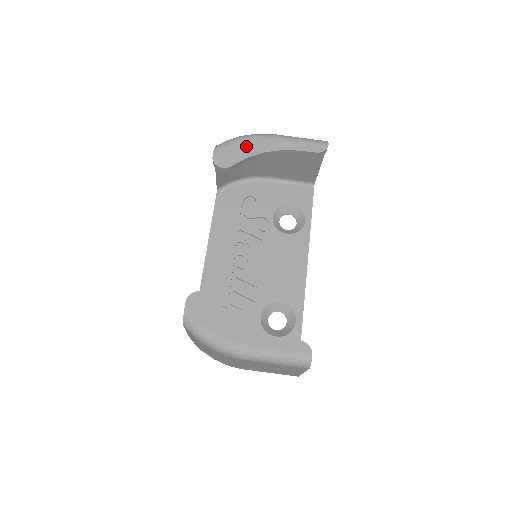
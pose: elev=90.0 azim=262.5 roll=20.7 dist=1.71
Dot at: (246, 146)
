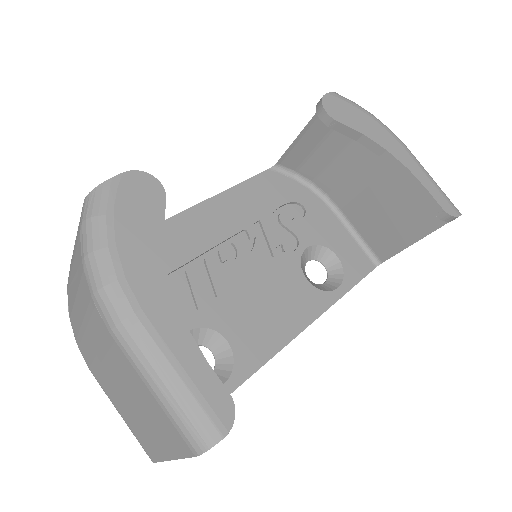
Dot at: (371, 124)
